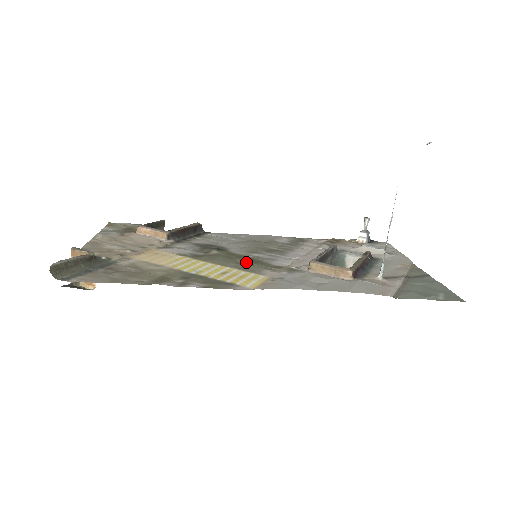
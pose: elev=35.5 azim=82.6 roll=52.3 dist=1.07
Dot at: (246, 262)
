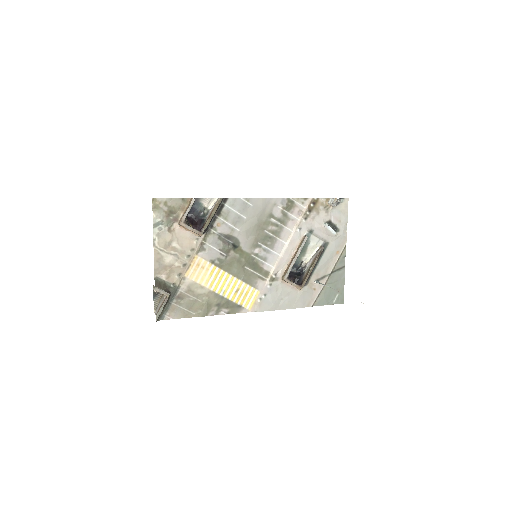
Dot at: (249, 268)
